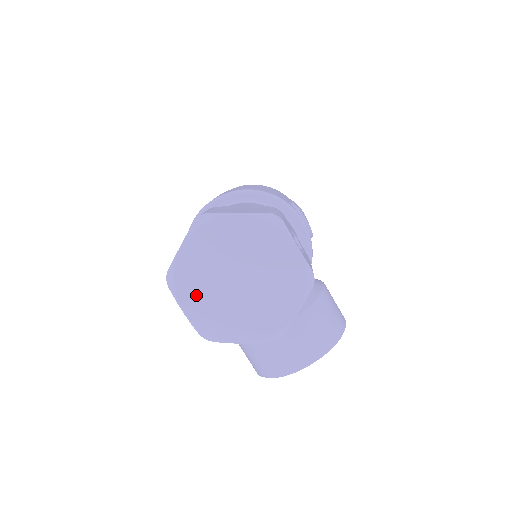
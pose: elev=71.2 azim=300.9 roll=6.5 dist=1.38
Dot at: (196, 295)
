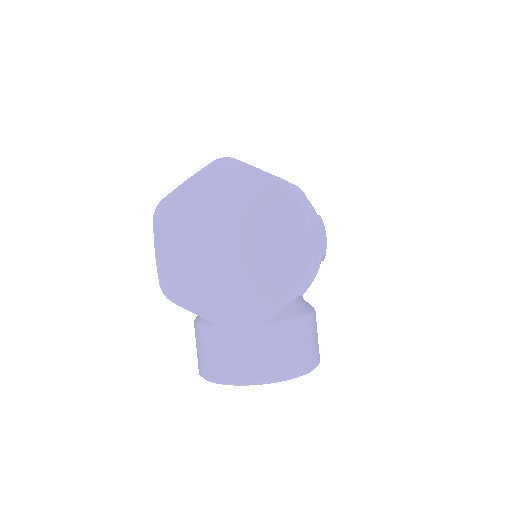
Dot at: (178, 239)
